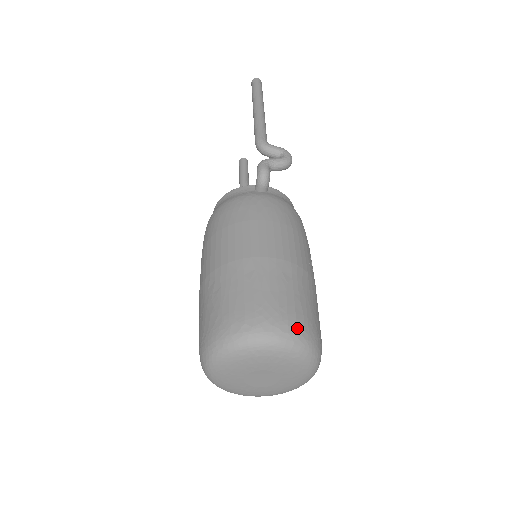
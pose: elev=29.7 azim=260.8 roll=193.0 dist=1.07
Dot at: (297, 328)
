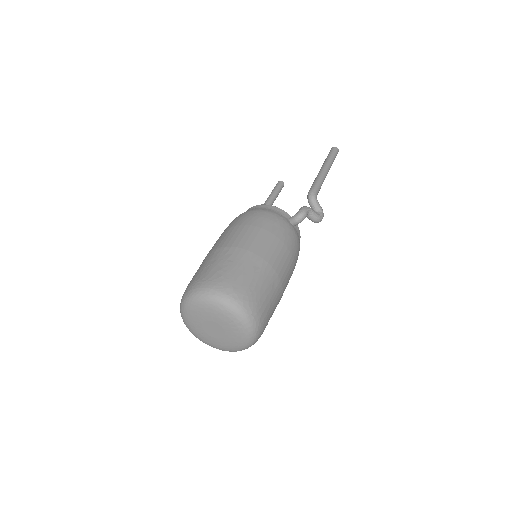
Dot at: (259, 319)
